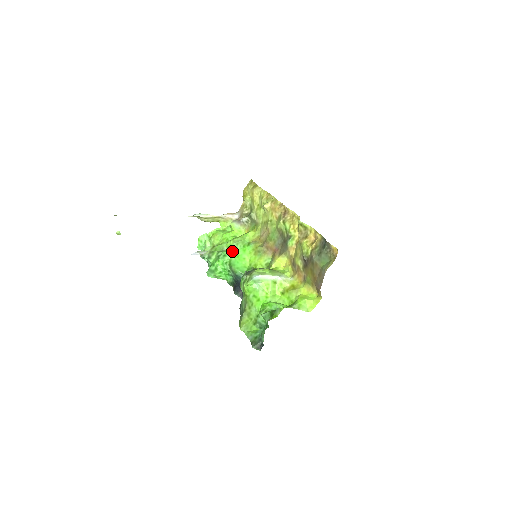
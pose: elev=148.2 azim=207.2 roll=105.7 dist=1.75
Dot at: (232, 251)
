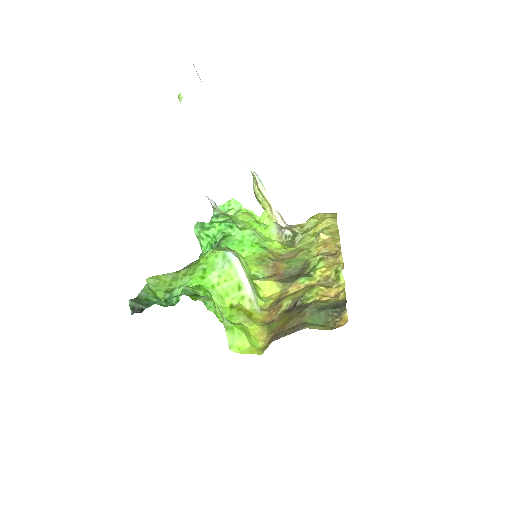
Dot at: (242, 232)
